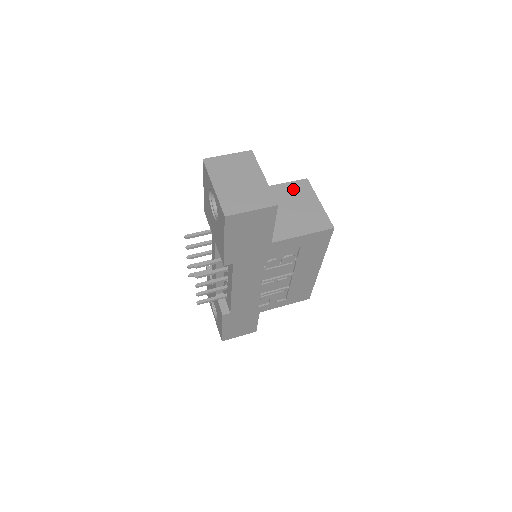
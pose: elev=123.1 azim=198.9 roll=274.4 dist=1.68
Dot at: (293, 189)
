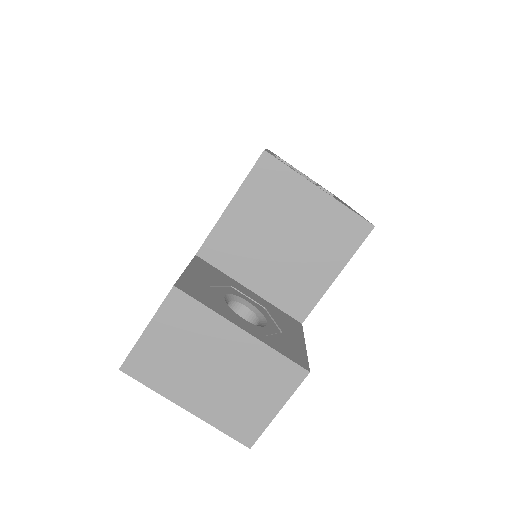
Dot at: (259, 196)
